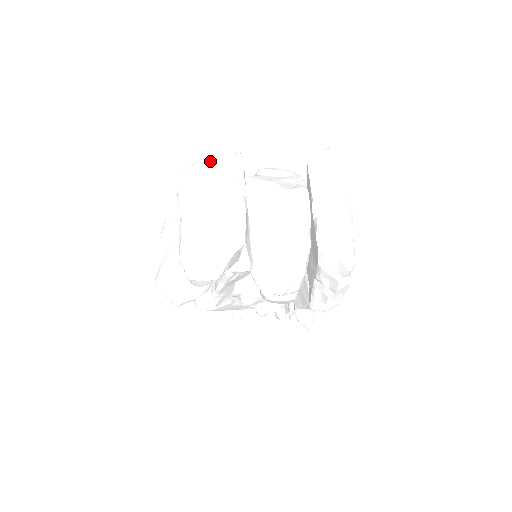
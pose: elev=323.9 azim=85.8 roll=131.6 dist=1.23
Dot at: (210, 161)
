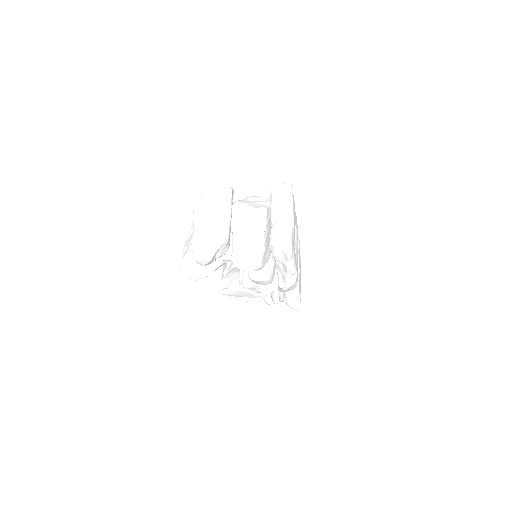
Dot at: (212, 191)
